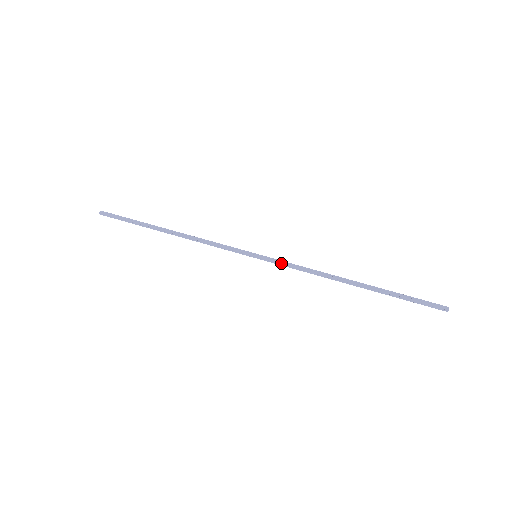
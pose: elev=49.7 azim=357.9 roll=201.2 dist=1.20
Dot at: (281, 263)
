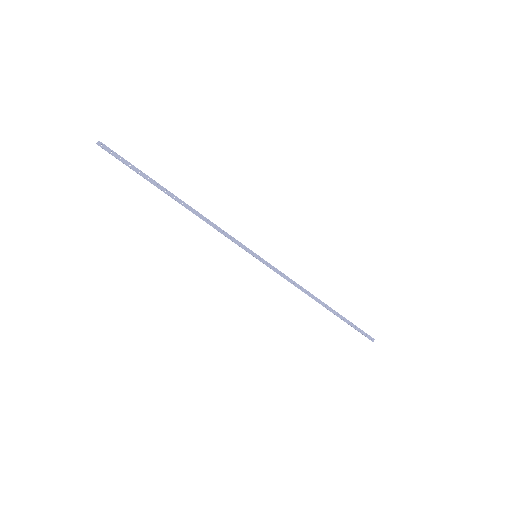
Dot at: (276, 269)
